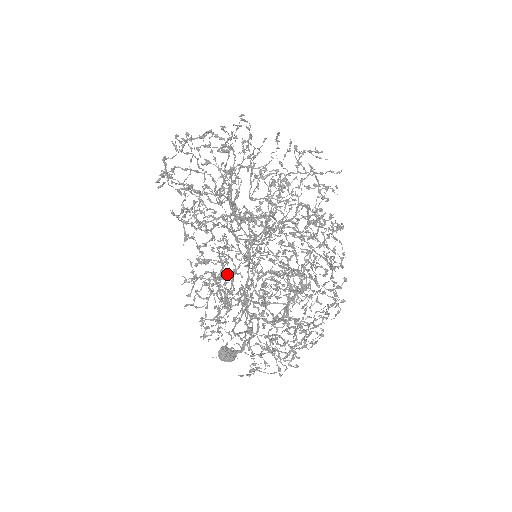
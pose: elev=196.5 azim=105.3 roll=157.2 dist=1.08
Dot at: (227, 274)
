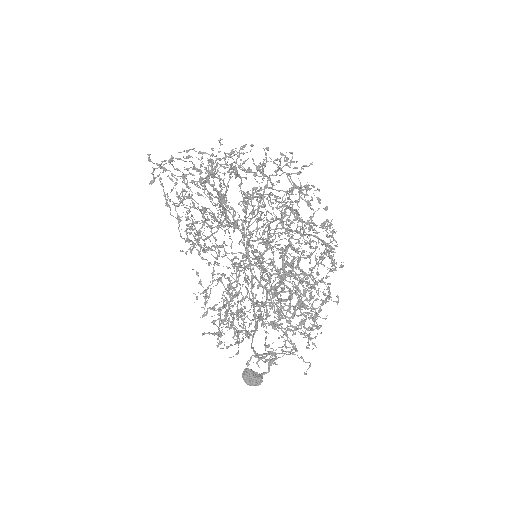
Dot at: (234, 282)
